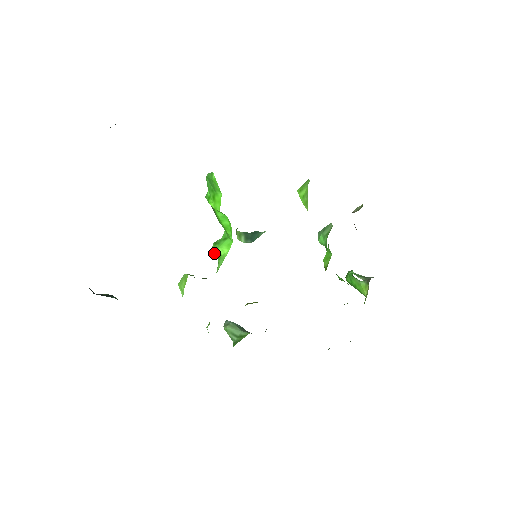
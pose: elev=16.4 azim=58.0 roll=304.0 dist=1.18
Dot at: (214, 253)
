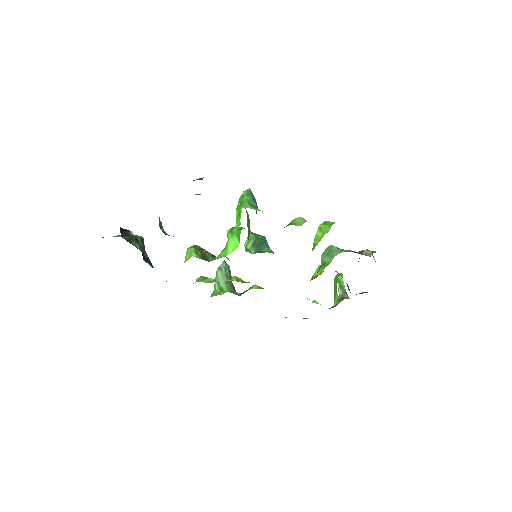
Dot at: (227, 235)
